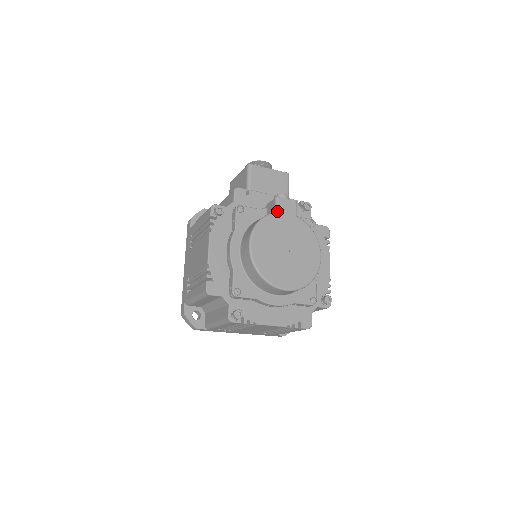
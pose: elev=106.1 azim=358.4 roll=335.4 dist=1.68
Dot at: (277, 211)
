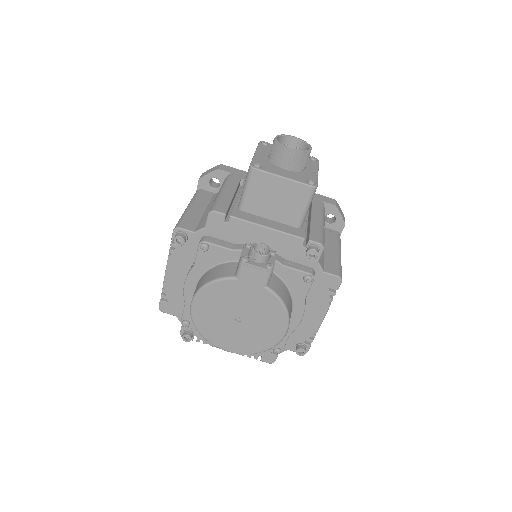
Dot at: (237, 277)
